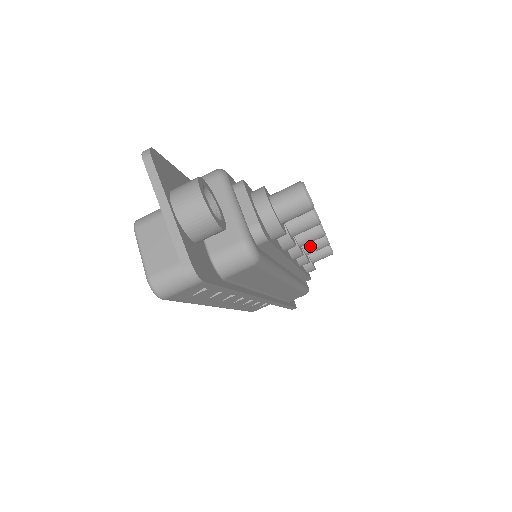
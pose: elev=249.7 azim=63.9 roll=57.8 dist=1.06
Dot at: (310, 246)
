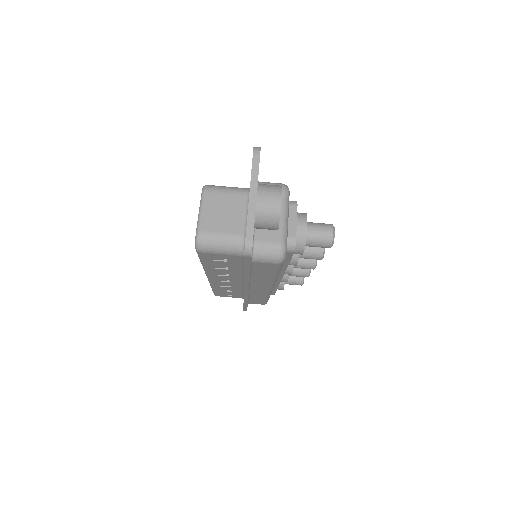
Dot at: (295, 270)
